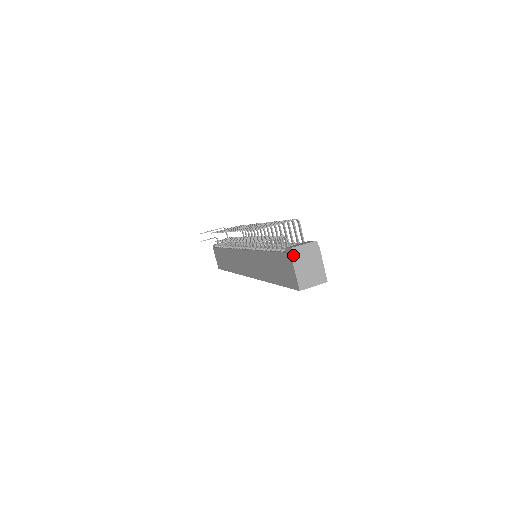
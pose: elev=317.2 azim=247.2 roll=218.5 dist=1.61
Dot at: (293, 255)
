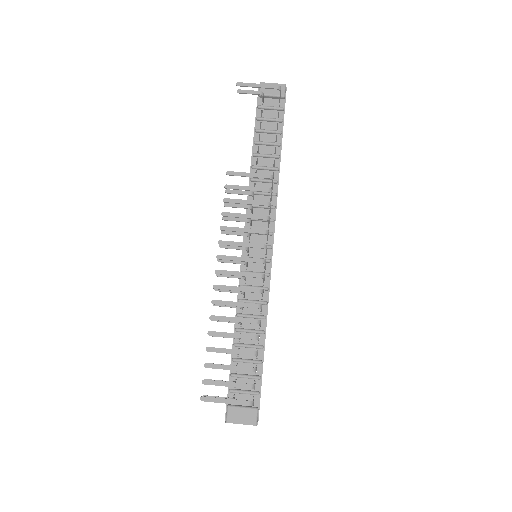
Dot at: (227, 422)
